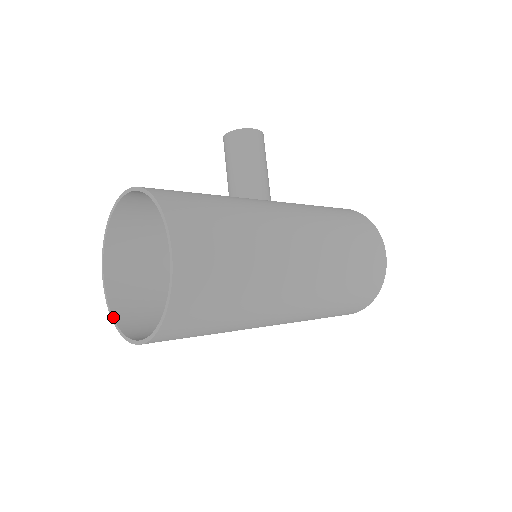
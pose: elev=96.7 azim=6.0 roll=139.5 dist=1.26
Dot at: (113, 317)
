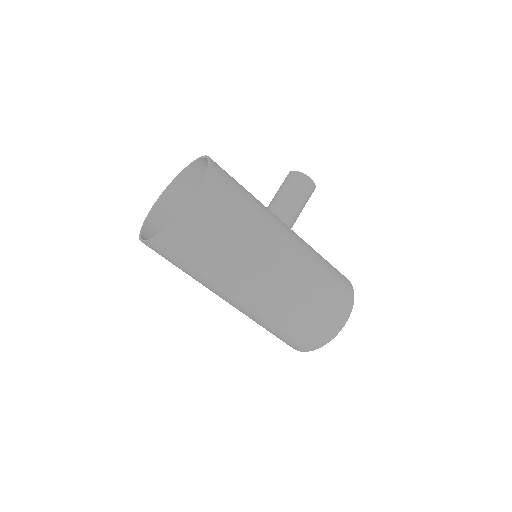
Dot at: (143, 225)
